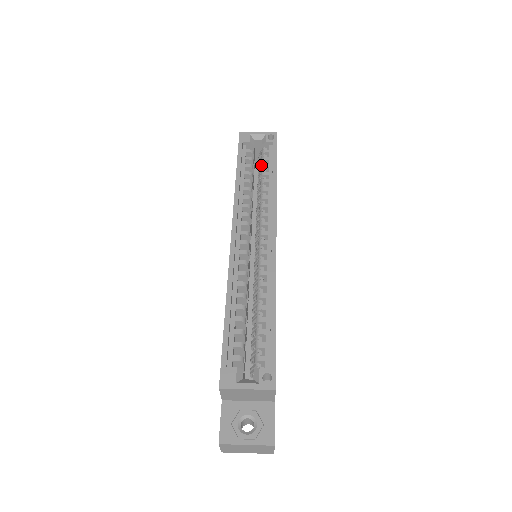
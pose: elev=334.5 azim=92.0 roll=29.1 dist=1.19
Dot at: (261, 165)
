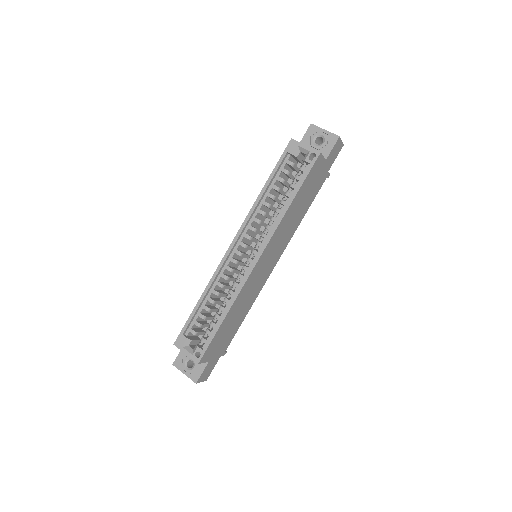
Dot at: occluded
